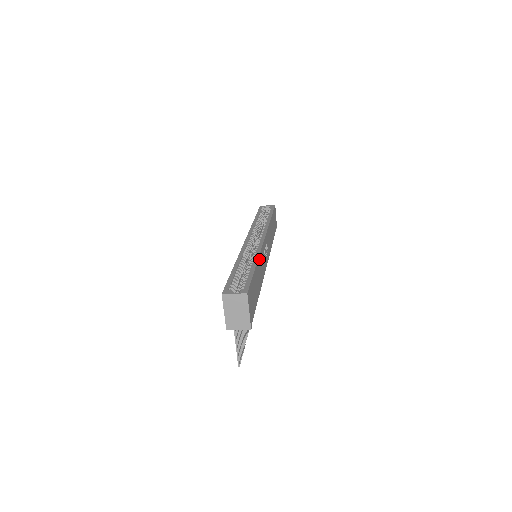
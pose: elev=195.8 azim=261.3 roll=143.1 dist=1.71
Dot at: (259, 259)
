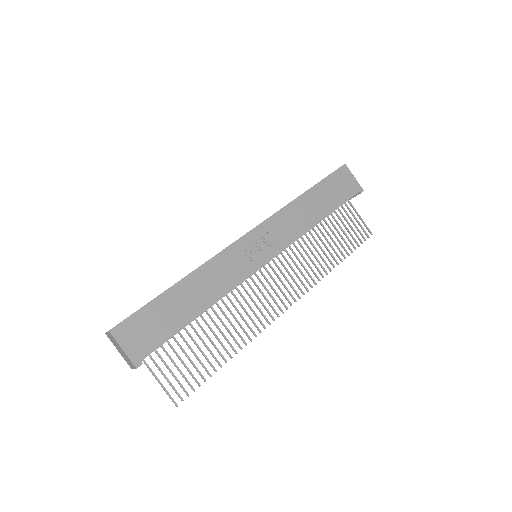
Dot at: (200, 271)
